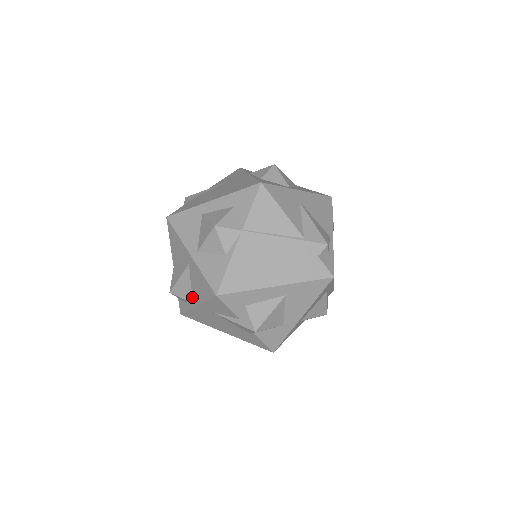
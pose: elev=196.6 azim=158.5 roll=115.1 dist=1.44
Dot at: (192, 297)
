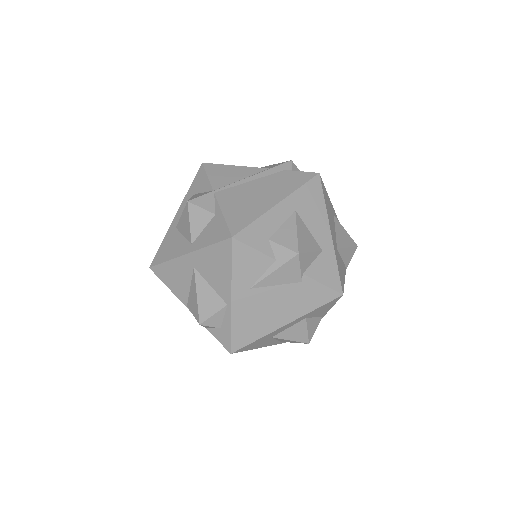
Dot at: (221, 299)
